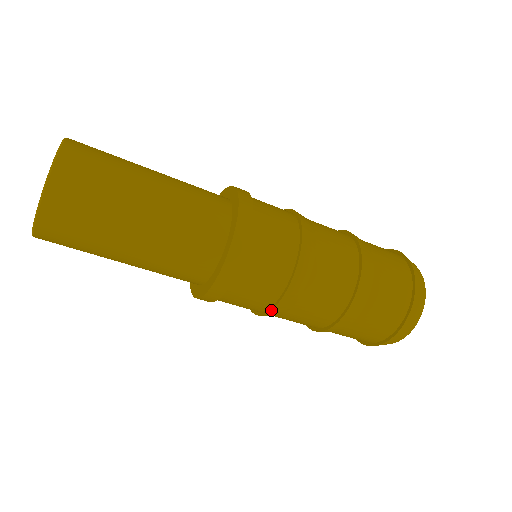
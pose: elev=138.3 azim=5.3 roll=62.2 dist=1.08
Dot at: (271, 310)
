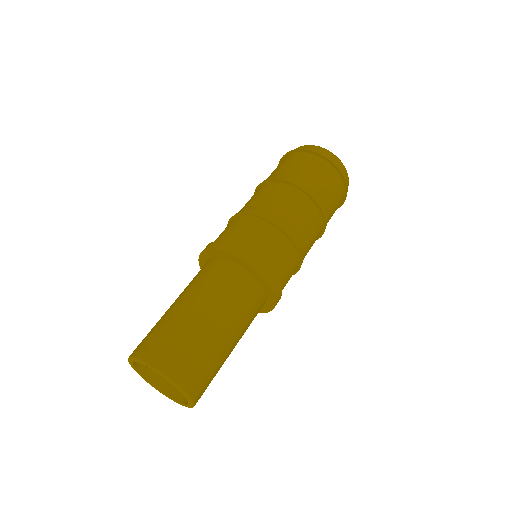
Dot at: occluded
